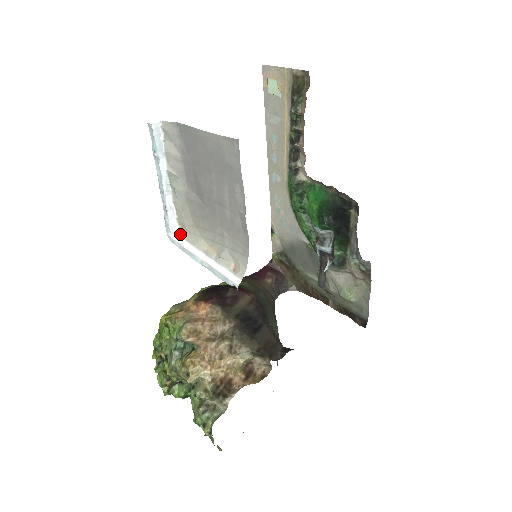
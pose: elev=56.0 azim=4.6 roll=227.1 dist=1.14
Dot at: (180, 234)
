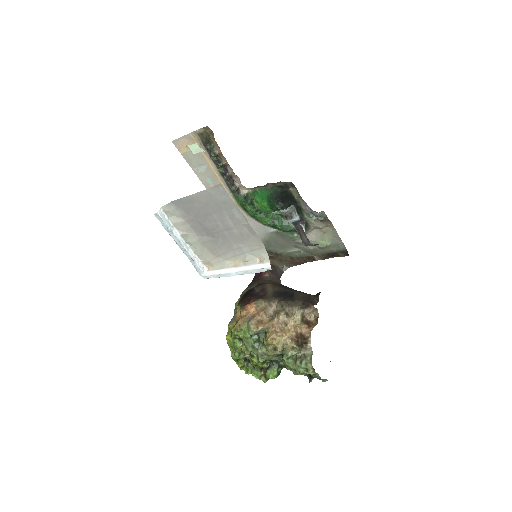
Dot at: (209, 270)
